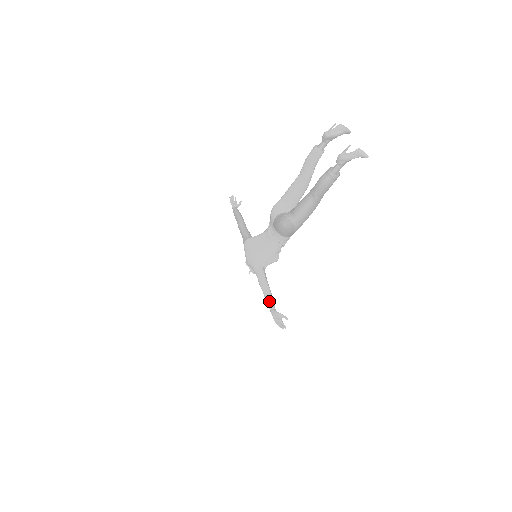
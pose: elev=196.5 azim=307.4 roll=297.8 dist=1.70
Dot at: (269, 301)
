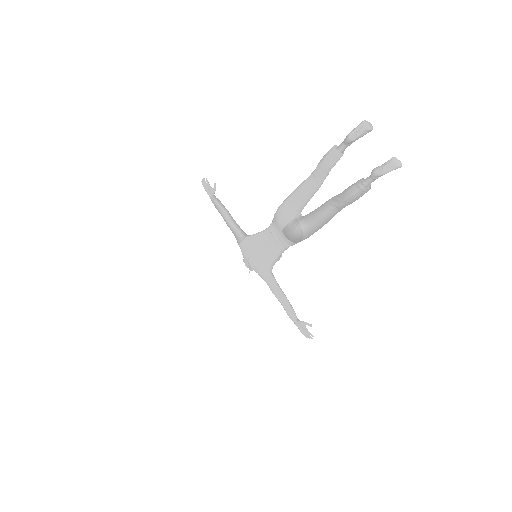
Dot at: (290, 313)
